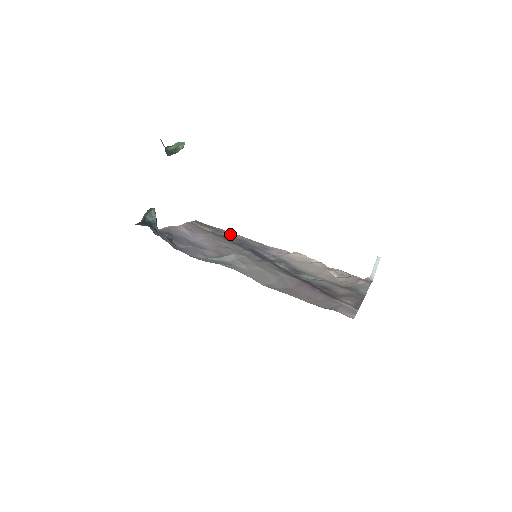
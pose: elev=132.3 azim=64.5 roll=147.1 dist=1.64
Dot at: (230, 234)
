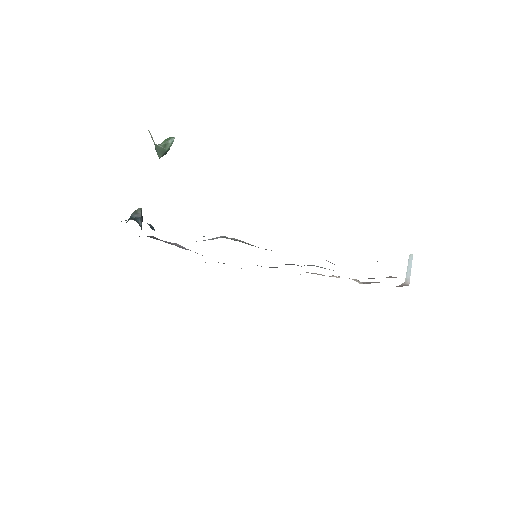
Dot at: occluded
